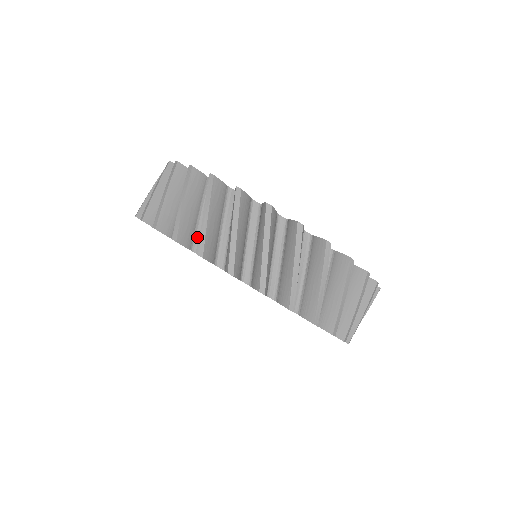
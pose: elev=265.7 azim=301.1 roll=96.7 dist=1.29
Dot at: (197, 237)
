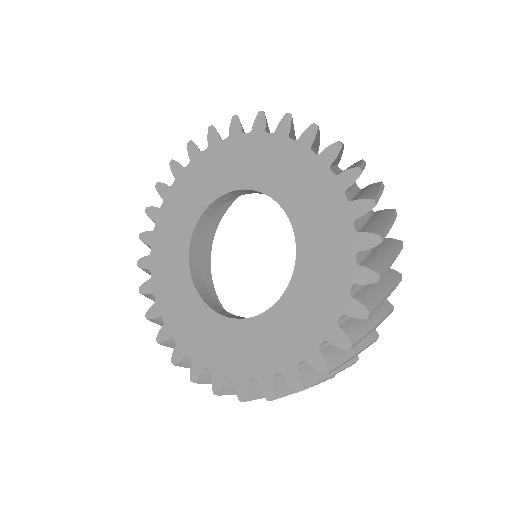
Dot at: (333, 167)
